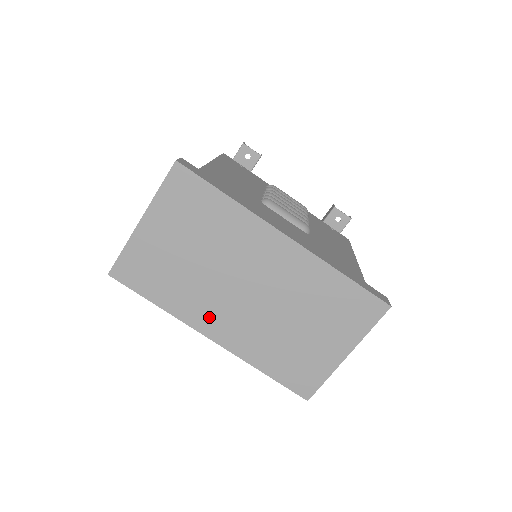
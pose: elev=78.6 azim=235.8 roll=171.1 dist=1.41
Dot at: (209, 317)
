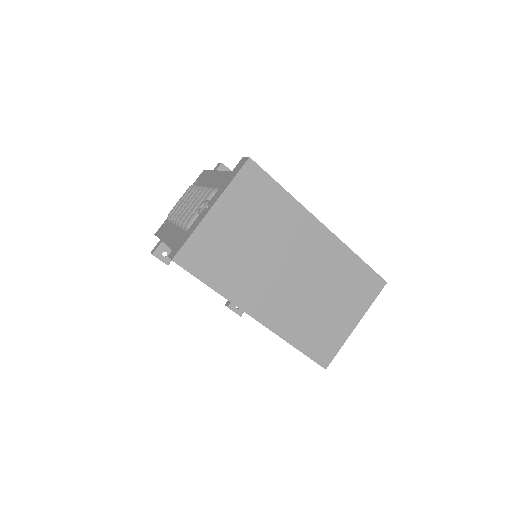
Dot at: (258, 299)
